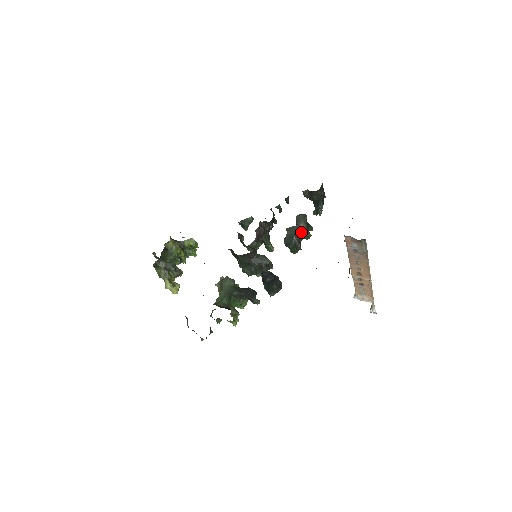
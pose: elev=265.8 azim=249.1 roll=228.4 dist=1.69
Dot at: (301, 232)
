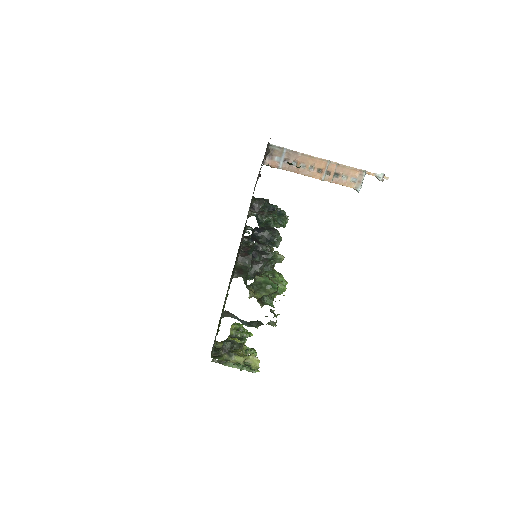
Dot at: occluded
